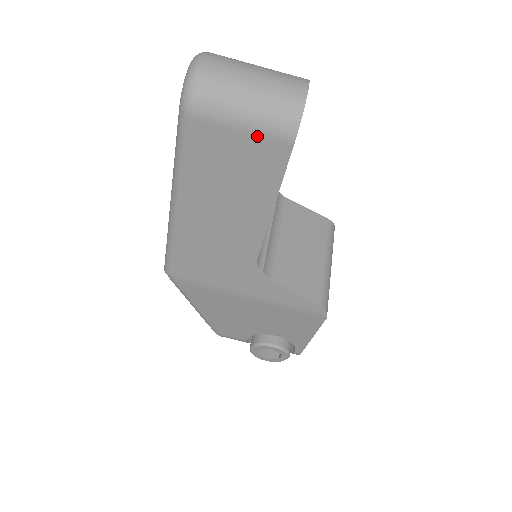
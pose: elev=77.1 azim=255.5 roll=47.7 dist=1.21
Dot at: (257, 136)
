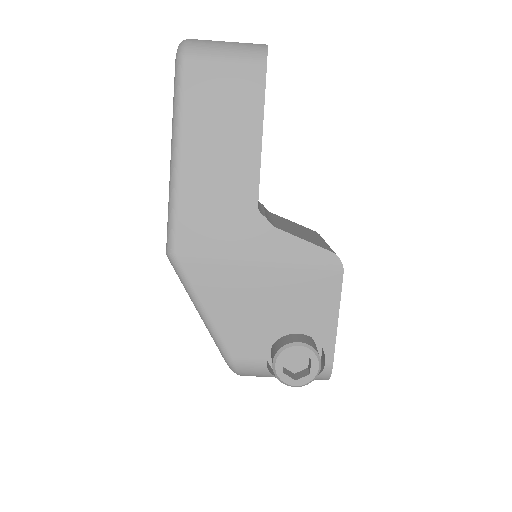
Dot at: (237, 67)
